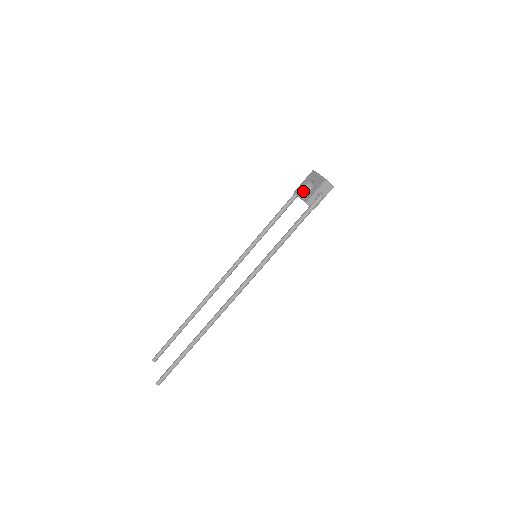
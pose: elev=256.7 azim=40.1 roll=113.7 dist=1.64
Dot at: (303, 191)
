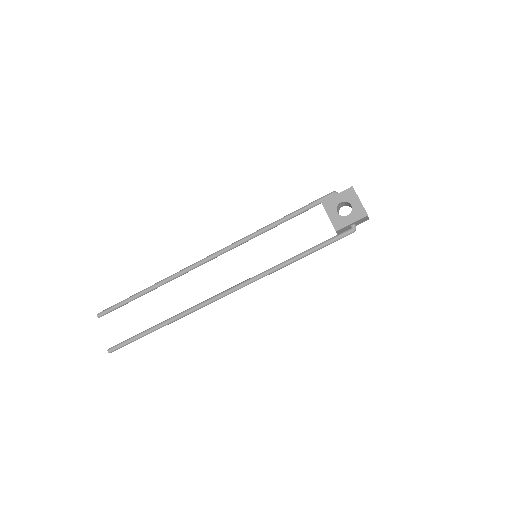
Dot at: (335, 211)
